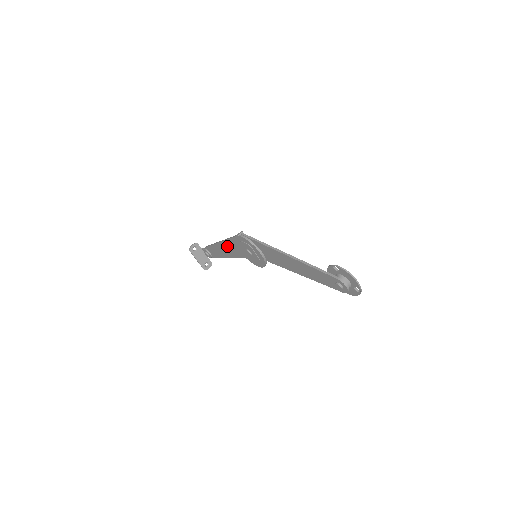
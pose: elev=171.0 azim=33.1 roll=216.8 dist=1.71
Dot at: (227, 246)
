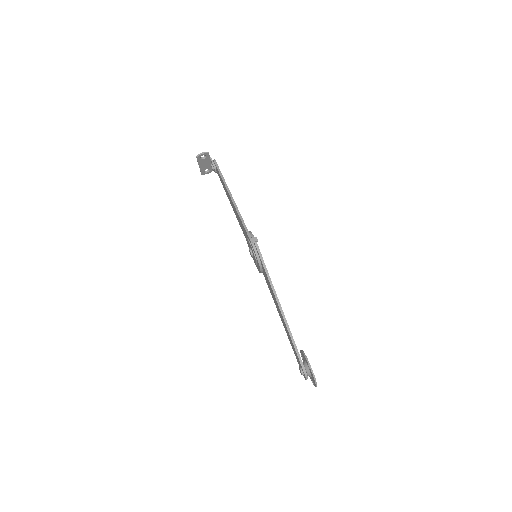
Dot at: occluded
